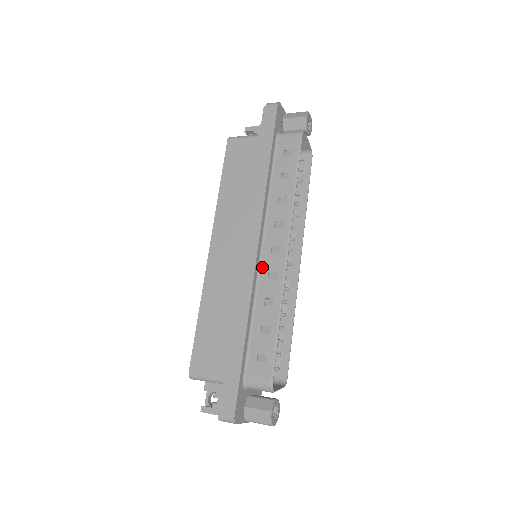
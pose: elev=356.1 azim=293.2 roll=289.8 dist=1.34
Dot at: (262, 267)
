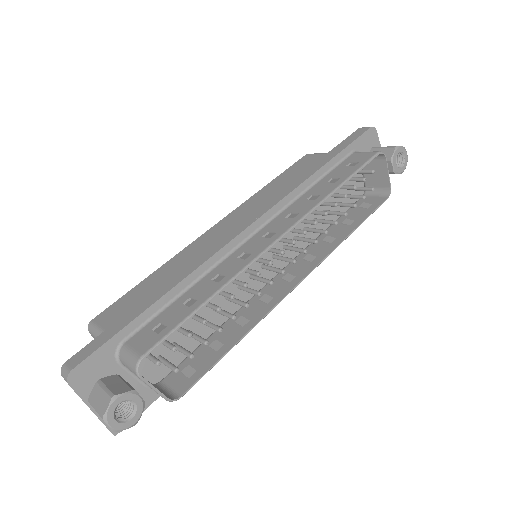
Dot at: (242, 247)
